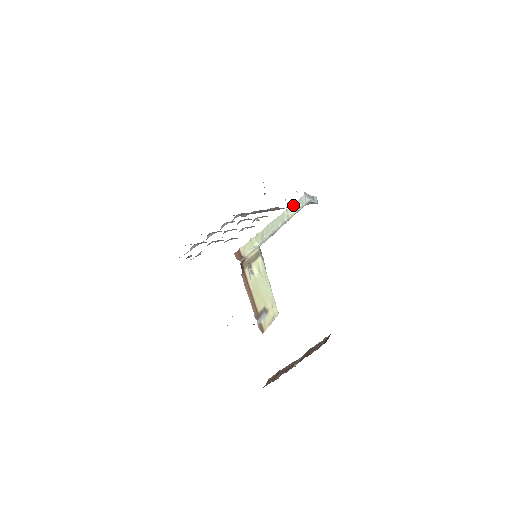
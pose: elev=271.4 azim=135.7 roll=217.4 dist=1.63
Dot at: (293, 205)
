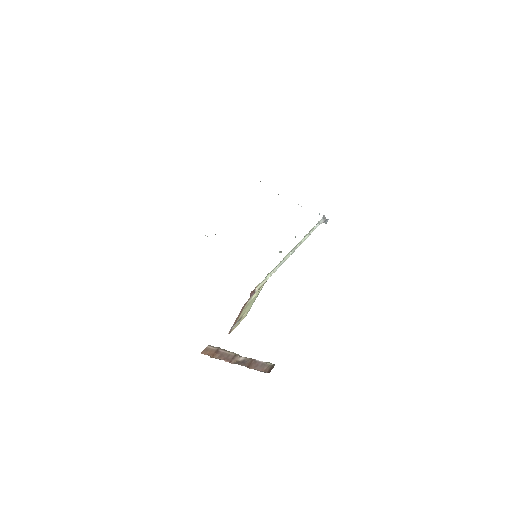
Dot at: (310, 230)
